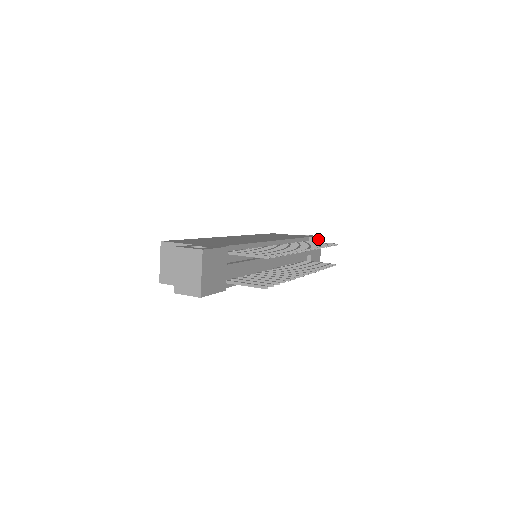
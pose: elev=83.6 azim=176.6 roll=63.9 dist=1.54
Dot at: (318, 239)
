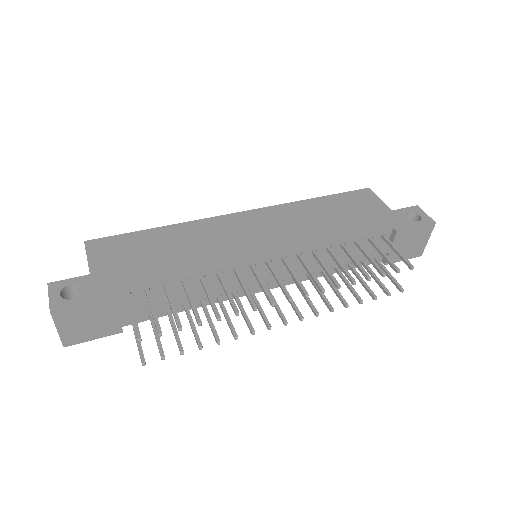
Dot at: (420, 229)
